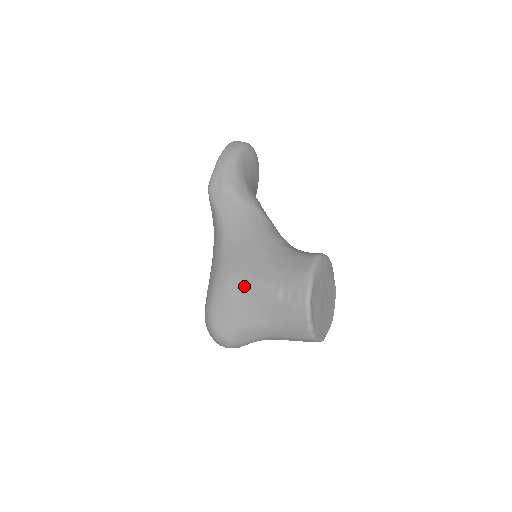
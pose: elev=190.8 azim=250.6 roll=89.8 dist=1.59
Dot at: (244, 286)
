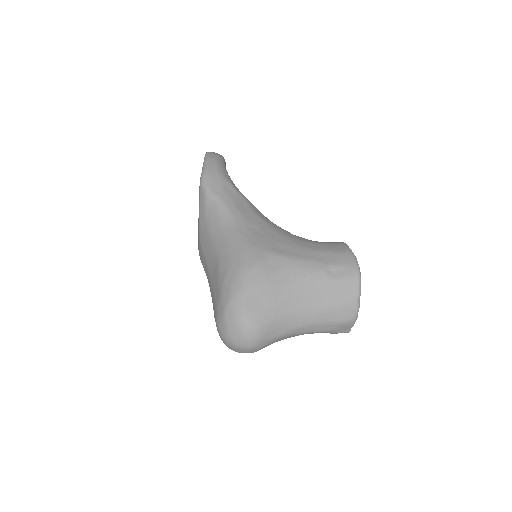
Dot at: (283, 266)
